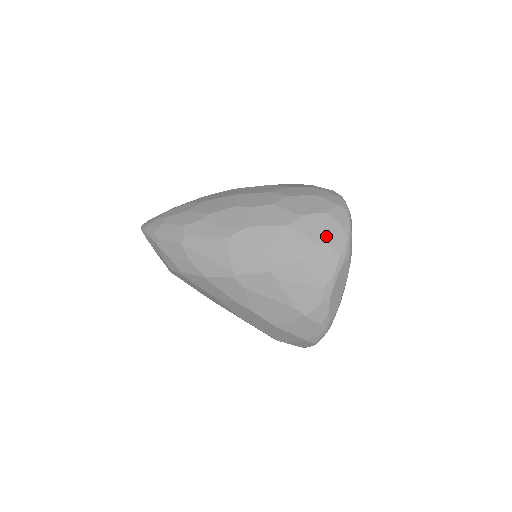
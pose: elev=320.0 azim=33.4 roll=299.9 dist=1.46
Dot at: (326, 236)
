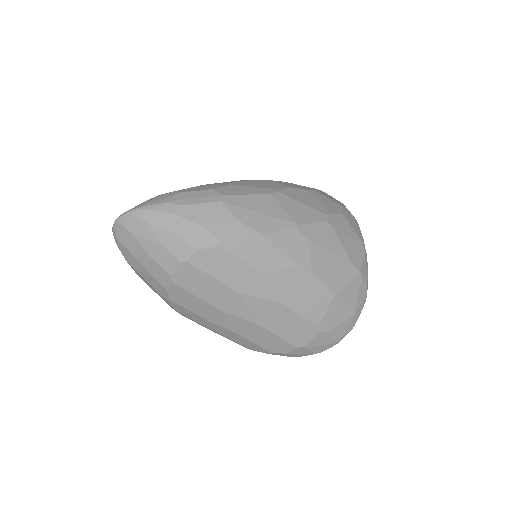
Dot at: (341, 203)
